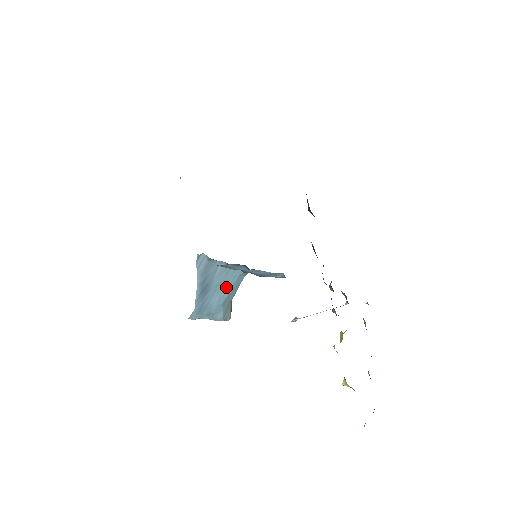
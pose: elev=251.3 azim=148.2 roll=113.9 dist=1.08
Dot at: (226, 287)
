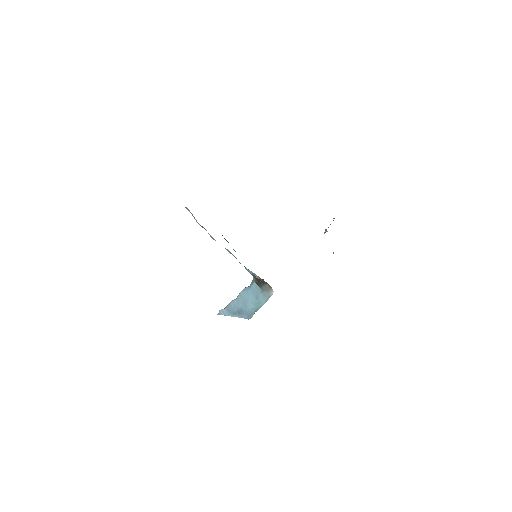
Dot at: (249, 298)
